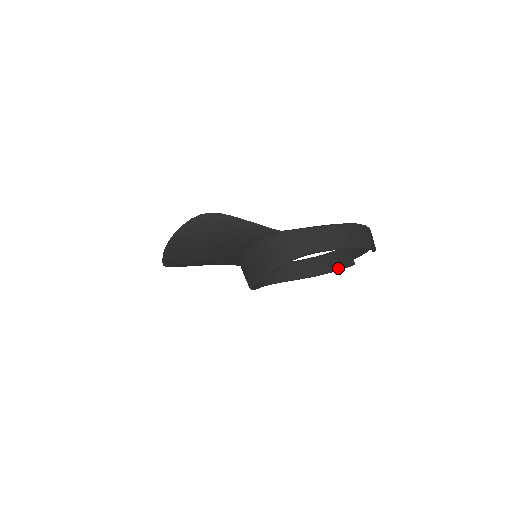
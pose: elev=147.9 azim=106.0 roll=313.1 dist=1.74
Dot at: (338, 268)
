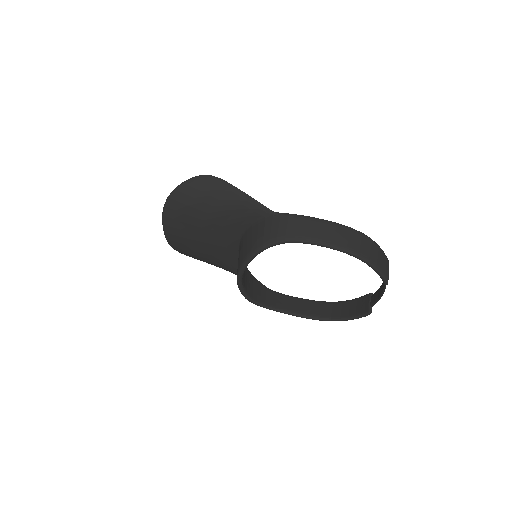
Dot at: (353, 316)
